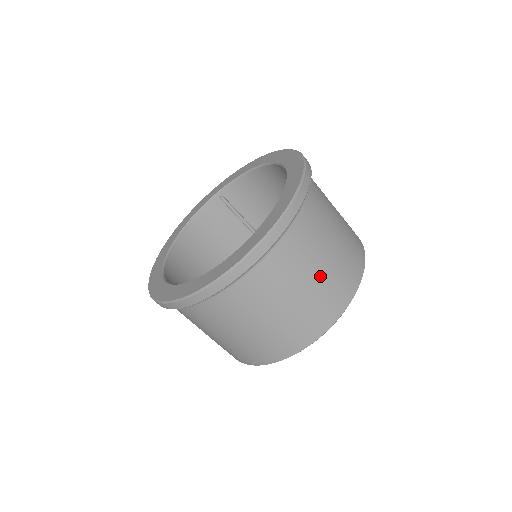
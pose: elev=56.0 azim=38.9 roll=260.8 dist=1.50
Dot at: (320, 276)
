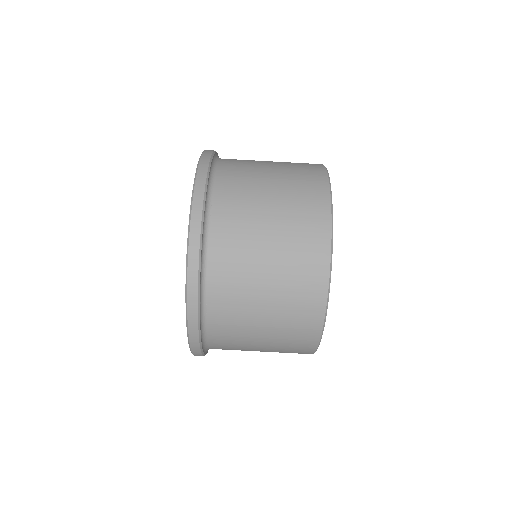
Dot at: (277, 166)
